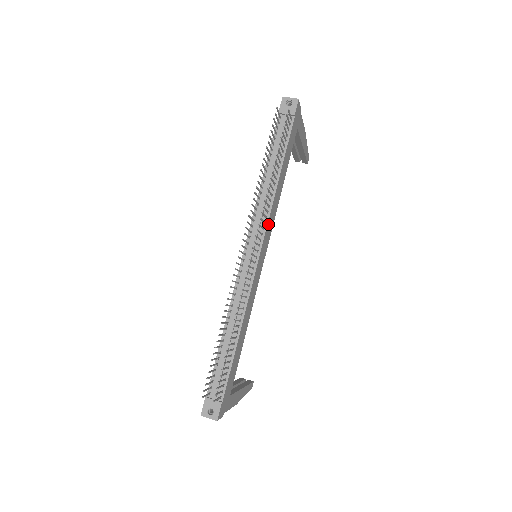
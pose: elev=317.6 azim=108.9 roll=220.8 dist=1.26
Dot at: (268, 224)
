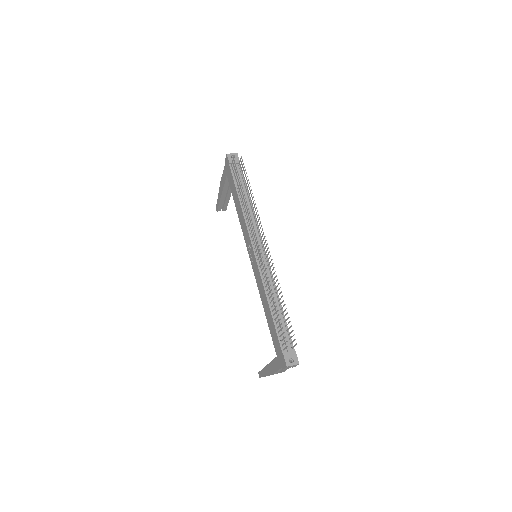
Dot at: (258, 230)
